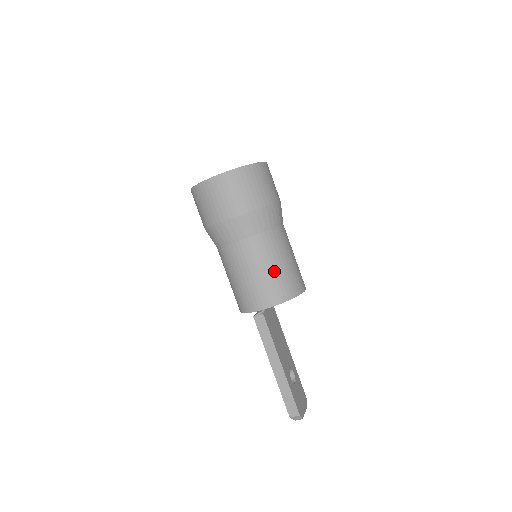
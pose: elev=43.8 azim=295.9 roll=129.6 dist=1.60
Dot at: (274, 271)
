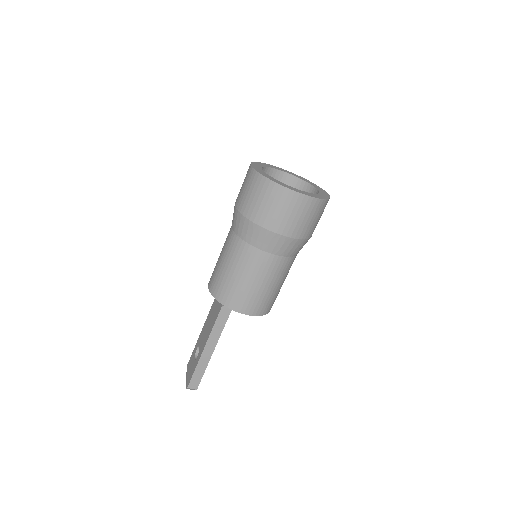
Dot at: (274, 290)
